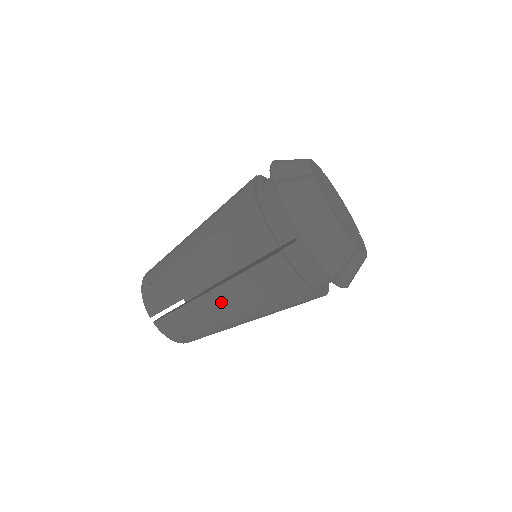
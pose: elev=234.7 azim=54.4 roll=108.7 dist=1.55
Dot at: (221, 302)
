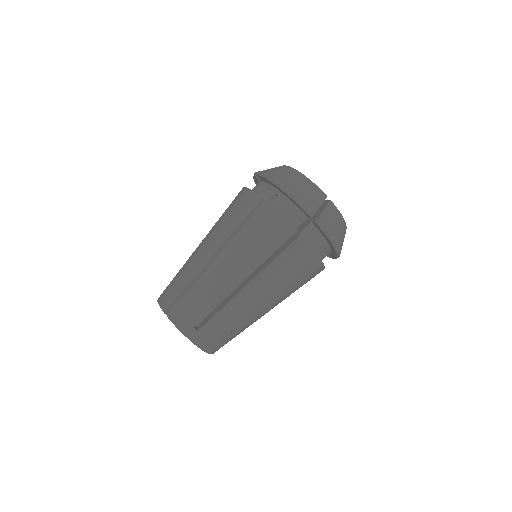
Dot at: (226, 267)
